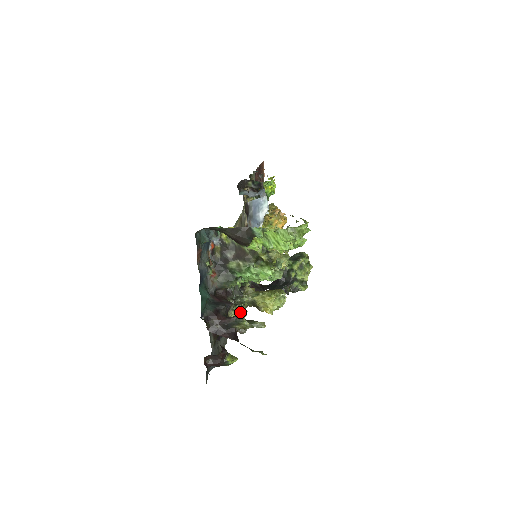
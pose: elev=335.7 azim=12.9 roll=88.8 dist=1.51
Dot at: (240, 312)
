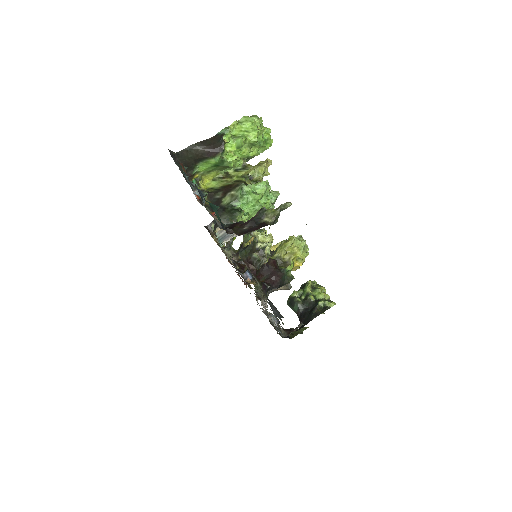
Dot at: (263, 231)
